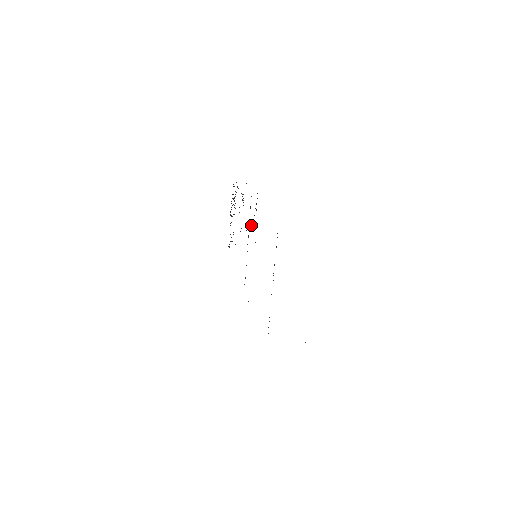
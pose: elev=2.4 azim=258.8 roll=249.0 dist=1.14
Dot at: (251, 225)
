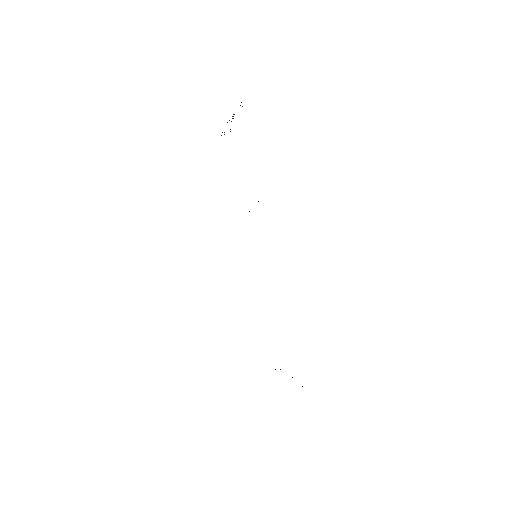
Dot at: occluded
